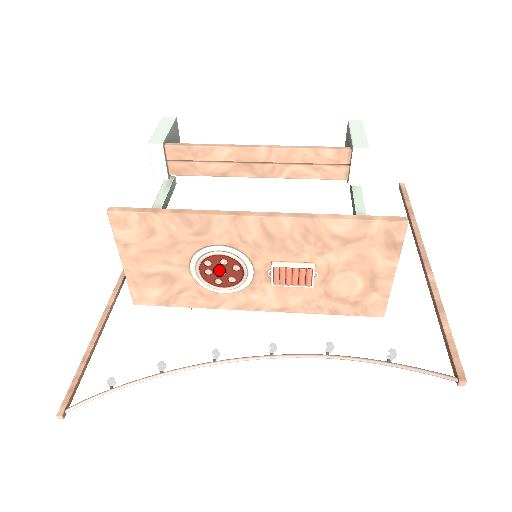
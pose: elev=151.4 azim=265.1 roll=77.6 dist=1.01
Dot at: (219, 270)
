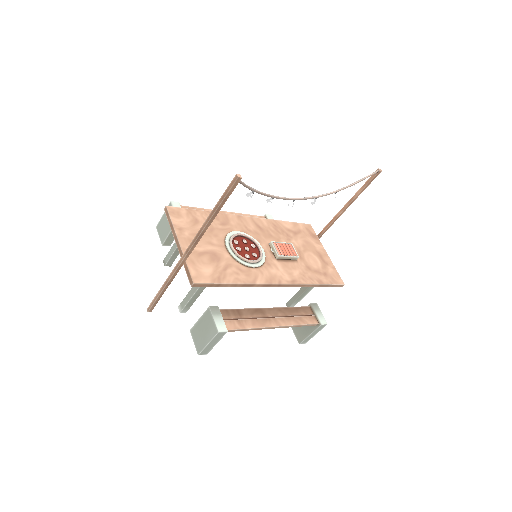
Dot at: (244, 247)
